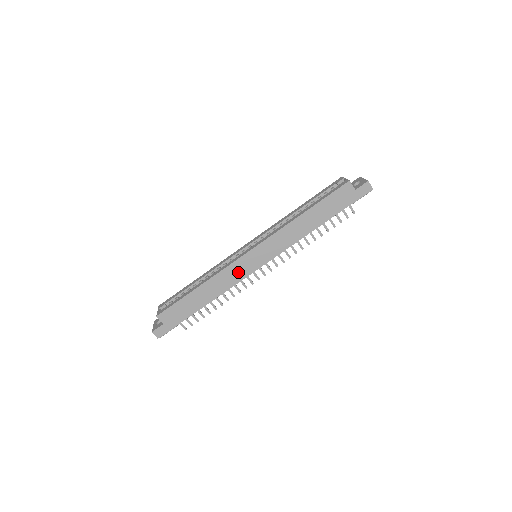
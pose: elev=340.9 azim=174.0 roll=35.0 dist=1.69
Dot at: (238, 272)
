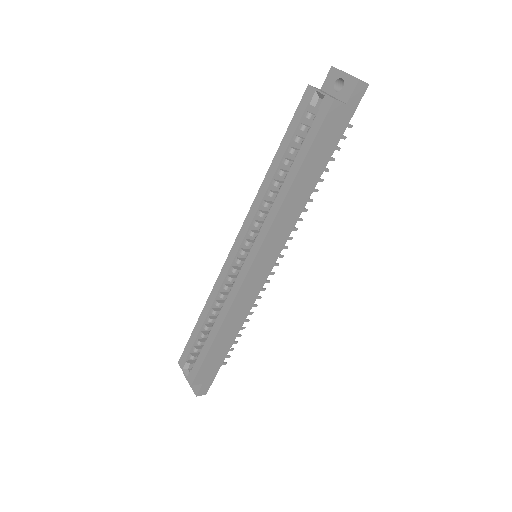
Dot at: (250, 291)
